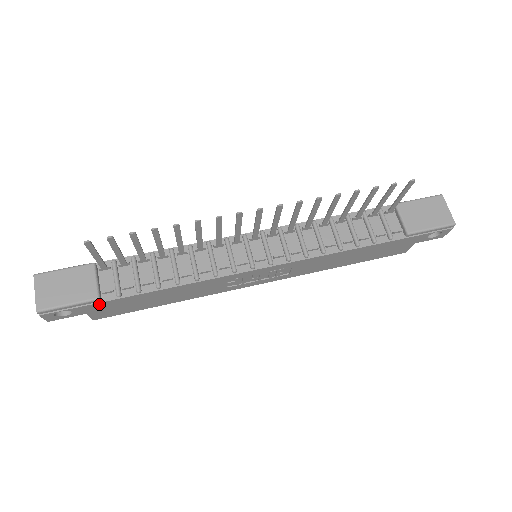
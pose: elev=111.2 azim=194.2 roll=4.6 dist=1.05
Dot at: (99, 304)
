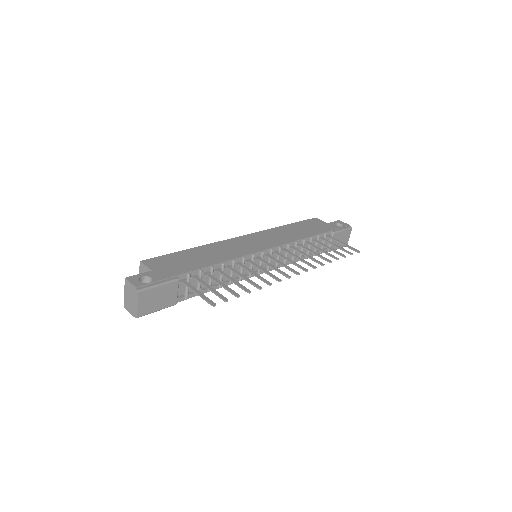
Dot at: occluded
